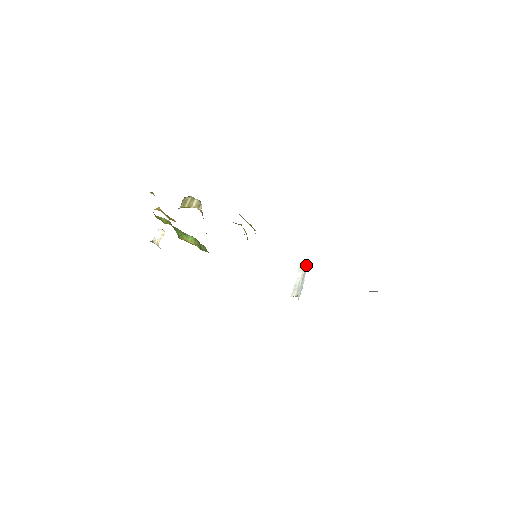
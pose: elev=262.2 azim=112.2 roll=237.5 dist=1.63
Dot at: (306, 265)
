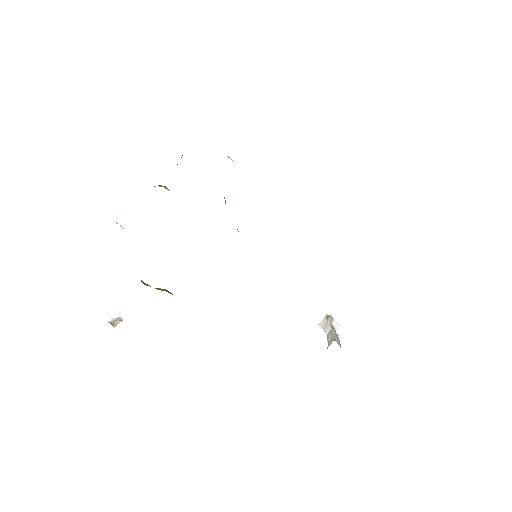
Dot at: (331, 320)
